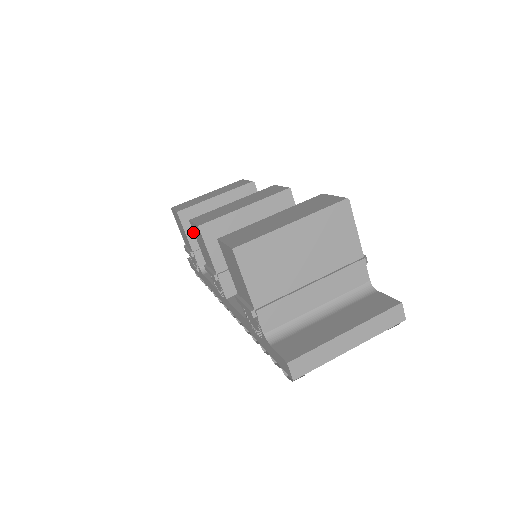
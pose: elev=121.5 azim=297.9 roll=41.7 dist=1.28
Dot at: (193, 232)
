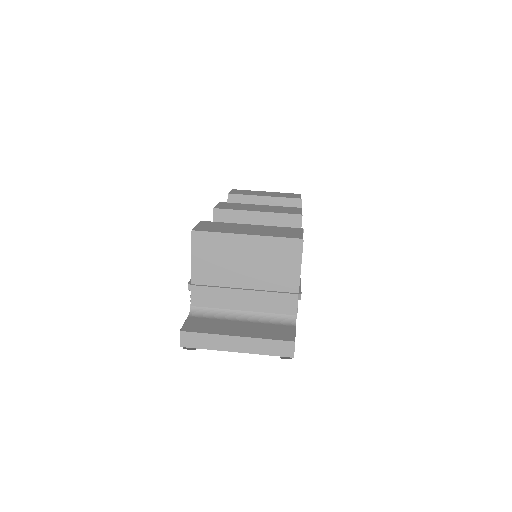
Dot at: occluded
